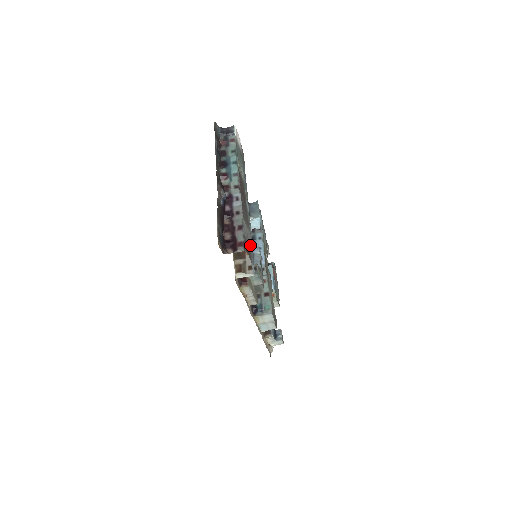
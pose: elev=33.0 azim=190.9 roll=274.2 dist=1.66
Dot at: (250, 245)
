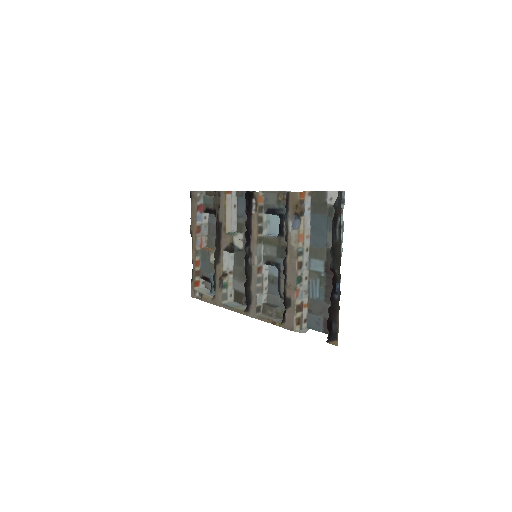
Dot at: (324, 316)
